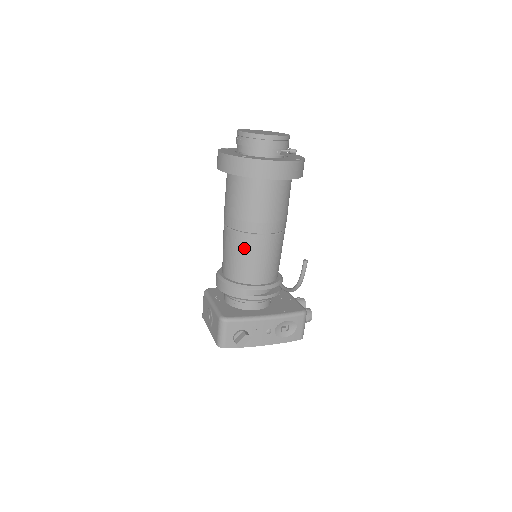
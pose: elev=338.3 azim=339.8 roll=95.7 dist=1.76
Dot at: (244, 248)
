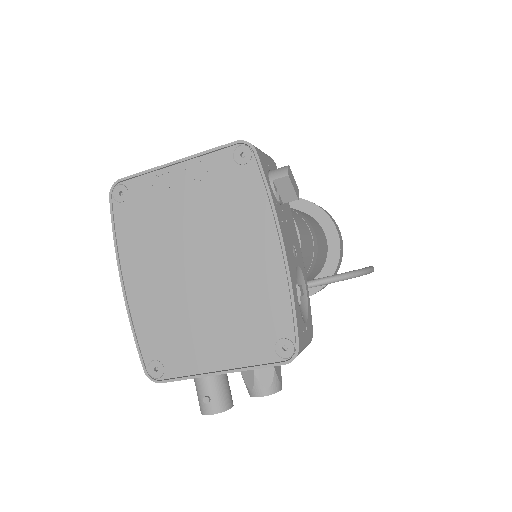
Dot at: (292, 213)
